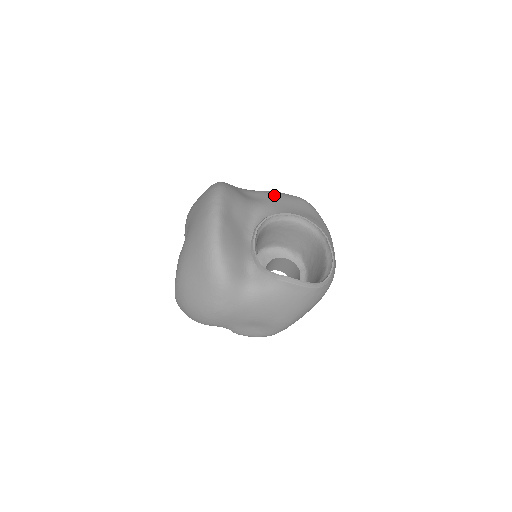
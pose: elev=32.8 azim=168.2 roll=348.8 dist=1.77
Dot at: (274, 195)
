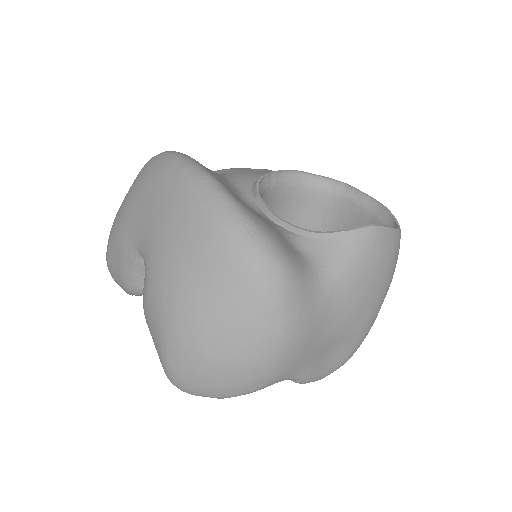
Dot at: (231, 168)
